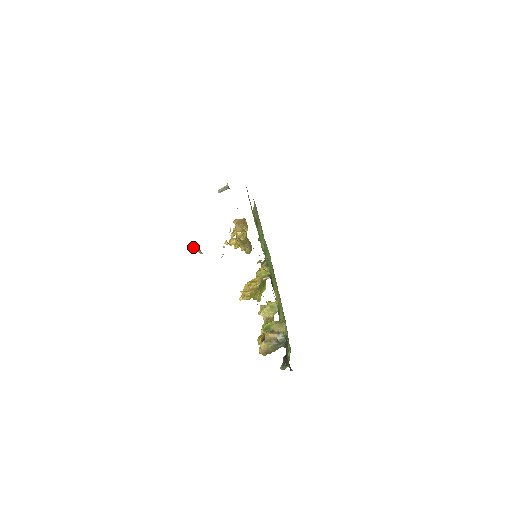
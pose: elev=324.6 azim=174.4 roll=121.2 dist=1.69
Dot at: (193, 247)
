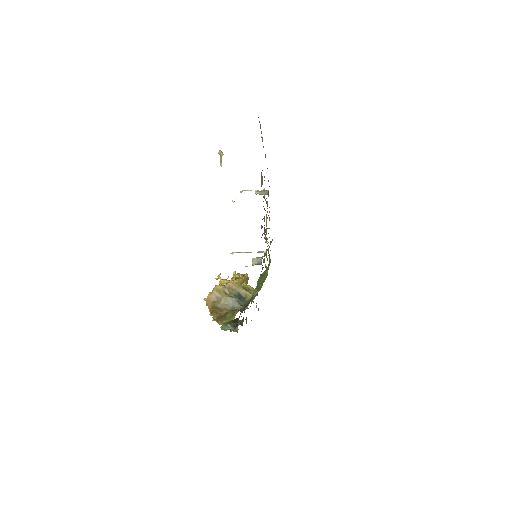
Dot at: (219, 151)
